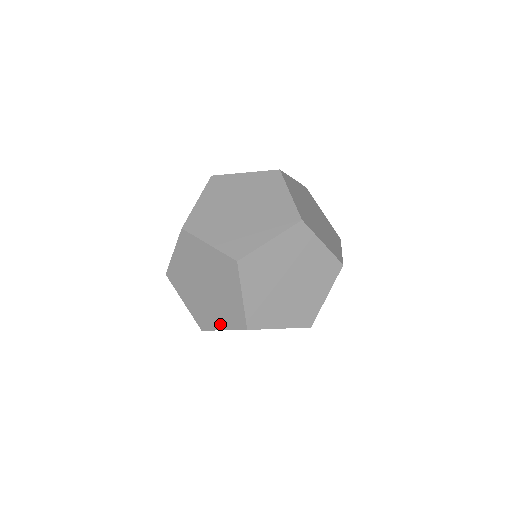
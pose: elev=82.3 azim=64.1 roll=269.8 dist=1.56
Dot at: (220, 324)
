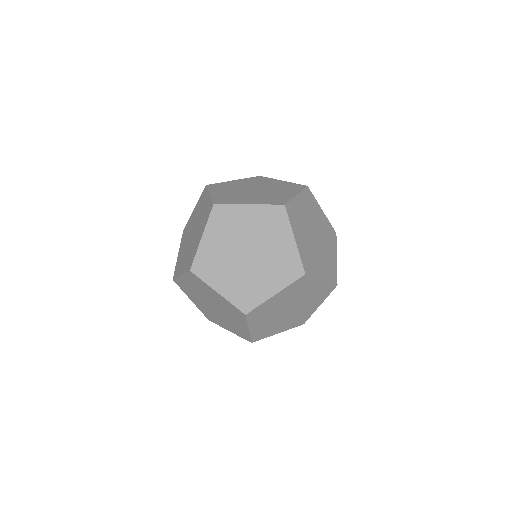
Dot at: (182, 269)
